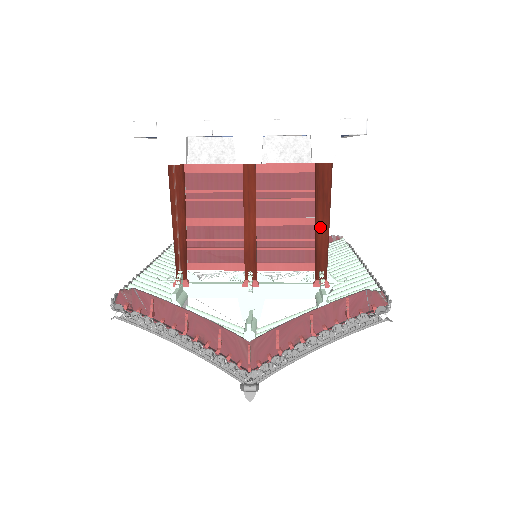
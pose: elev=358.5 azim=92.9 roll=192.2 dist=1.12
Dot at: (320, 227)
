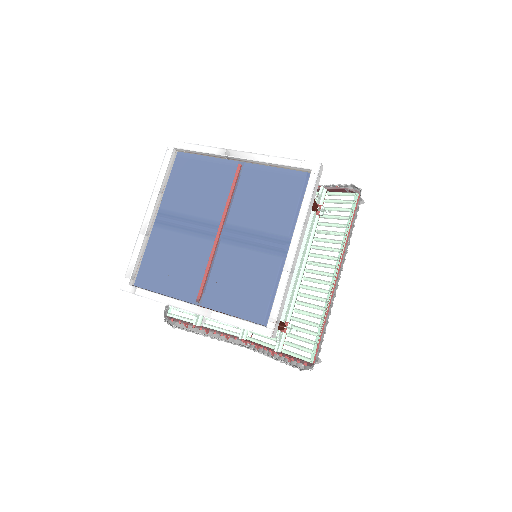
Dot at: occluded
